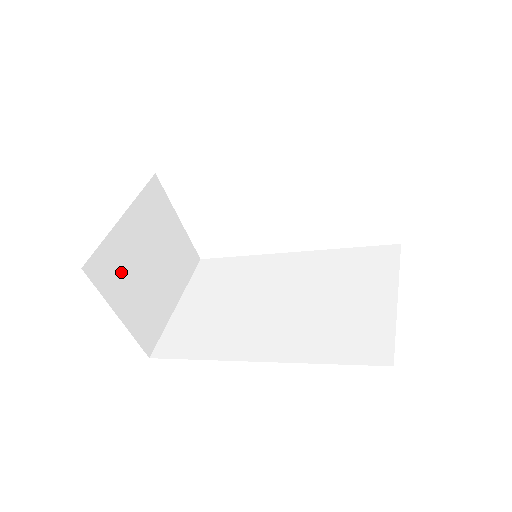
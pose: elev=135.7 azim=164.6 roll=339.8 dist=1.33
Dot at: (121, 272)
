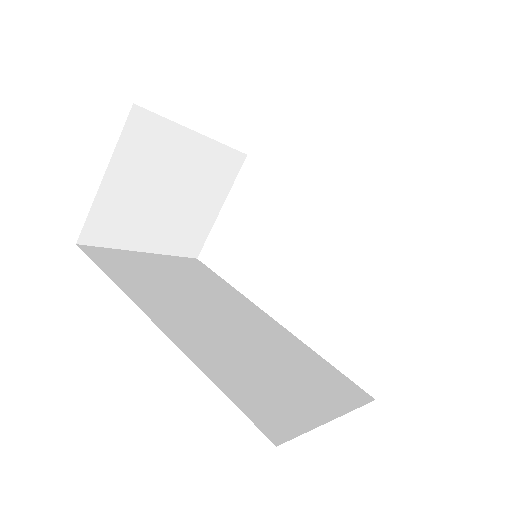
Dot at: (148, 157)
